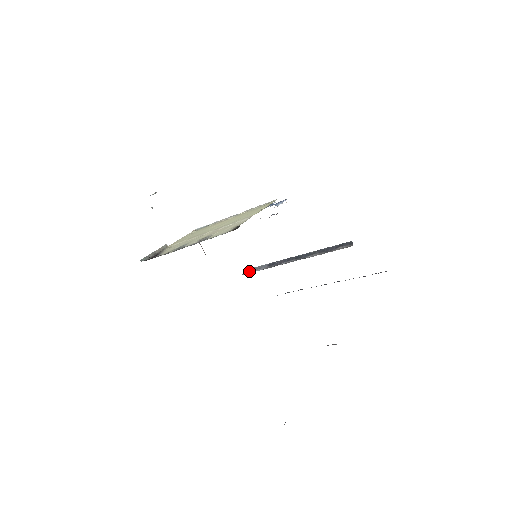
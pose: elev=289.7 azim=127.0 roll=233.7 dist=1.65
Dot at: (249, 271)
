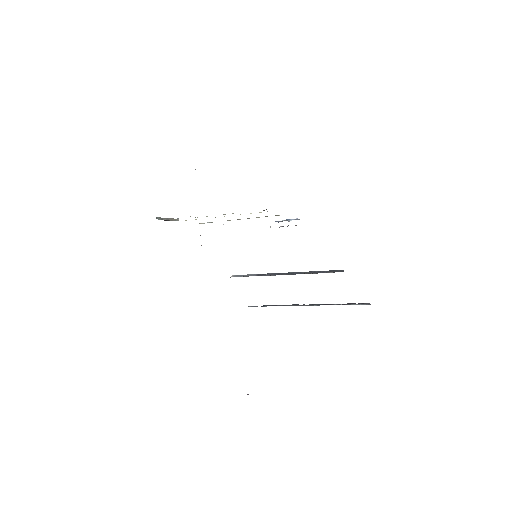
Dot at: (236, 276)
